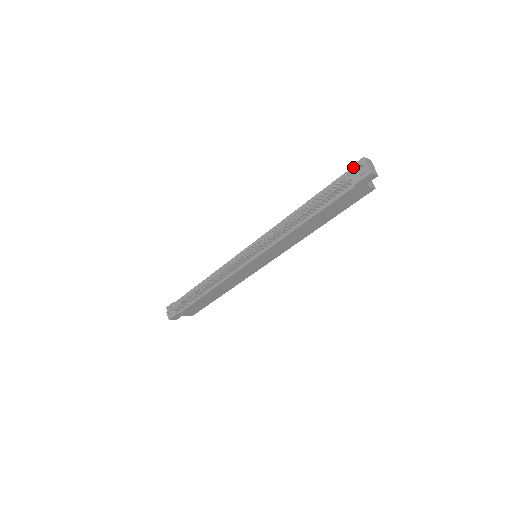
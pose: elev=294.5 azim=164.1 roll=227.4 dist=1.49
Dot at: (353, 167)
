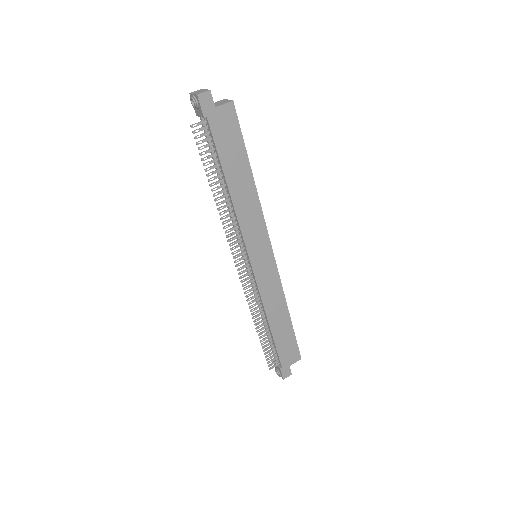
Dot at: (195, 109)
